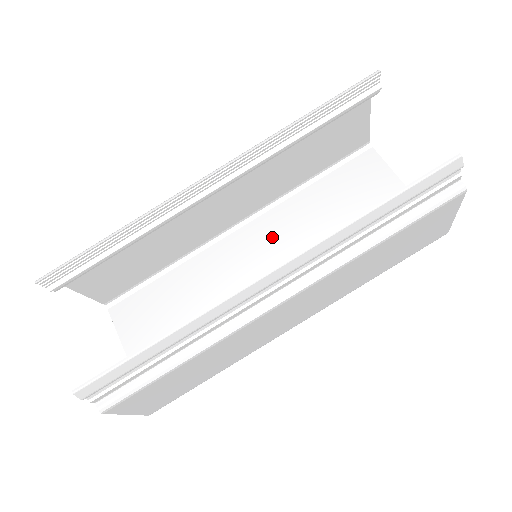
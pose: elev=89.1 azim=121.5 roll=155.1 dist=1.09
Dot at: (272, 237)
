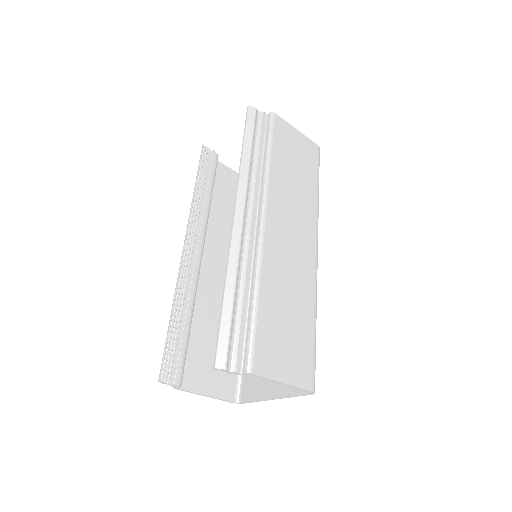
Dot at: occluded
